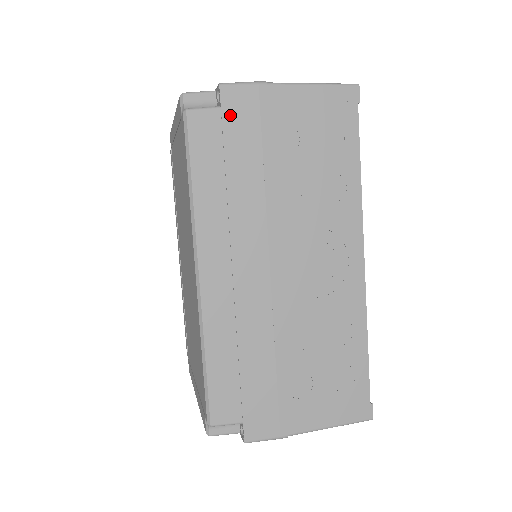
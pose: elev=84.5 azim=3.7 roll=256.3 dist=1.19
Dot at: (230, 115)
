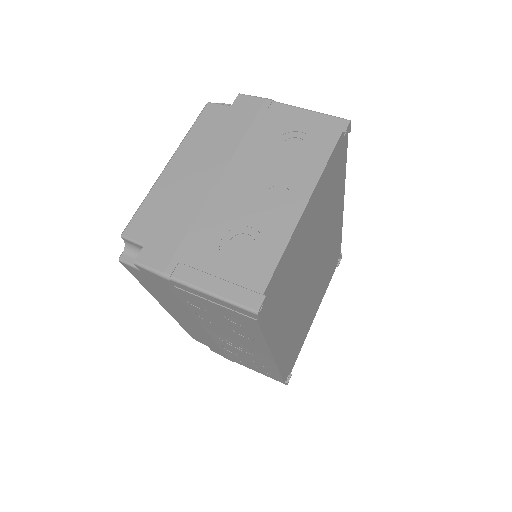
Dot at: (150, 278)
